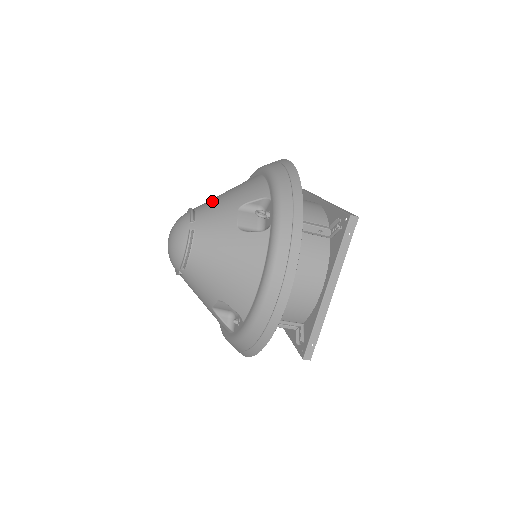
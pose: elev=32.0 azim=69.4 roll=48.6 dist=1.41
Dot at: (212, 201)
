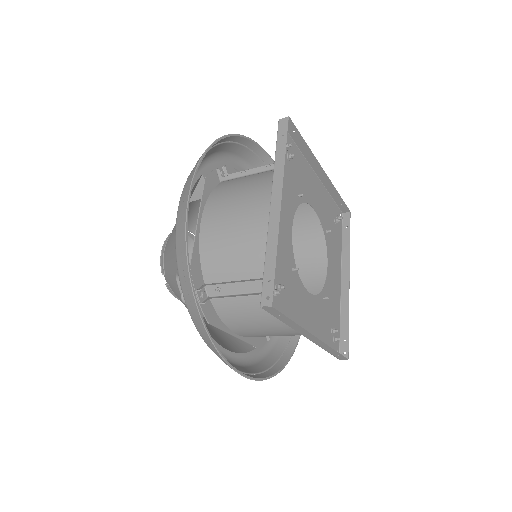
Dot at: (168, 244)
